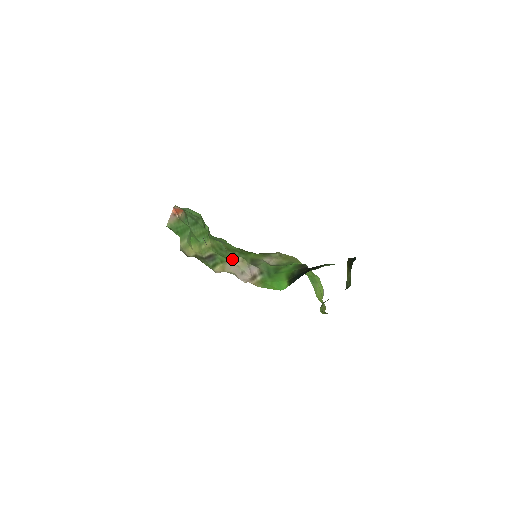
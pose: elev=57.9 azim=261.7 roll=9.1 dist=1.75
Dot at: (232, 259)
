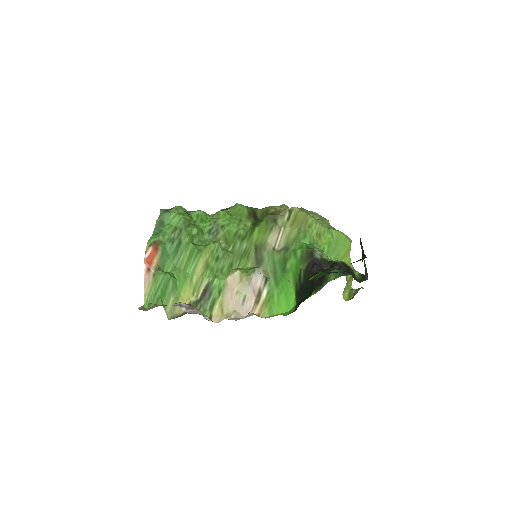
Dot at: (230, 279)
